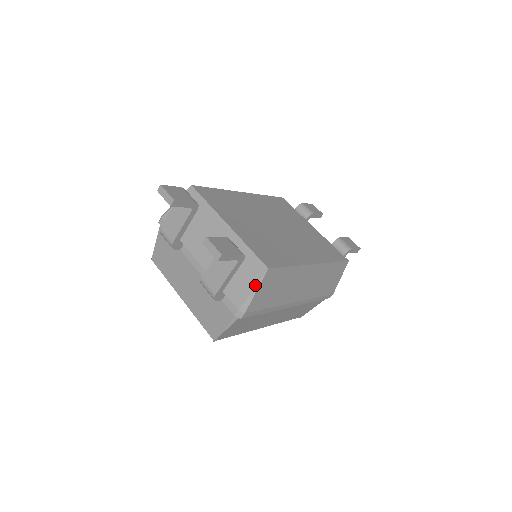
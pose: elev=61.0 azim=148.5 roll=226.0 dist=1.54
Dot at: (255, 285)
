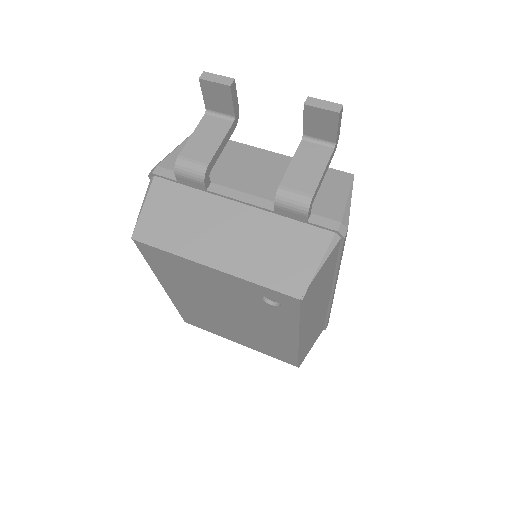
Dot at: (348, 192)
